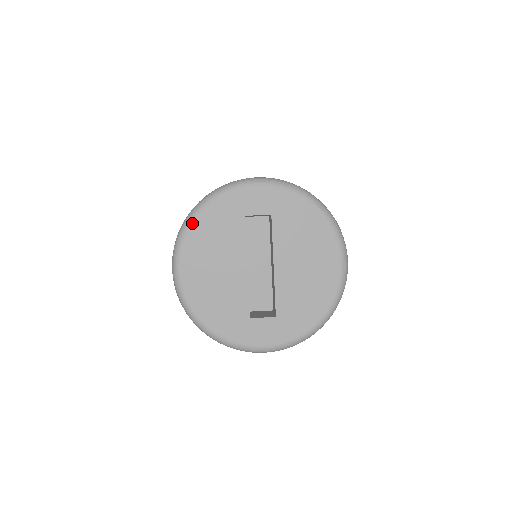
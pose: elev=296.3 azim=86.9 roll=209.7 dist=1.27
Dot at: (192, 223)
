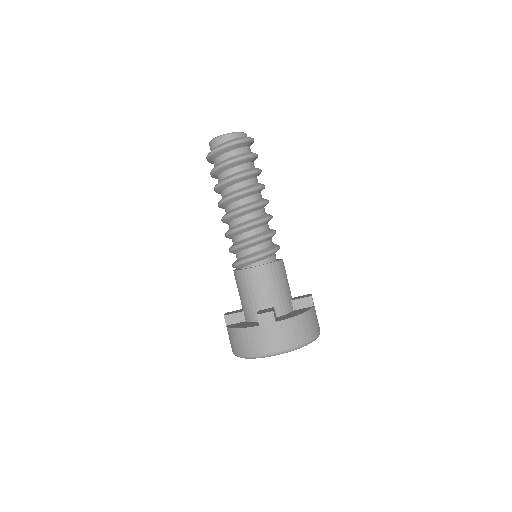
Dot at: occluded
